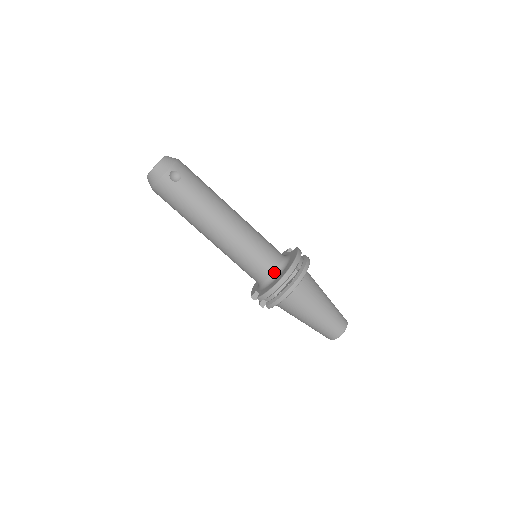
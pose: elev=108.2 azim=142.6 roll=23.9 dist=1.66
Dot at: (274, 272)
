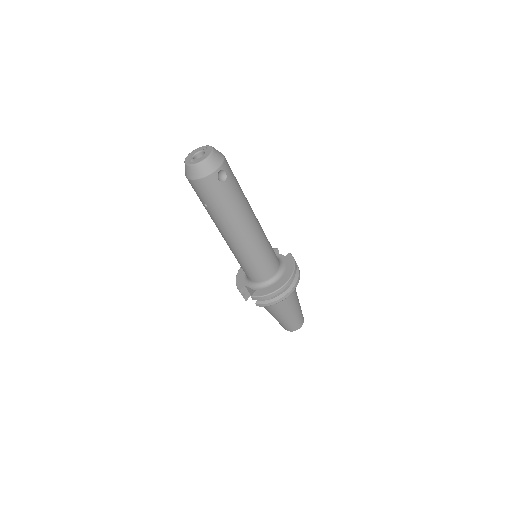
Dot at: (273, 276)
